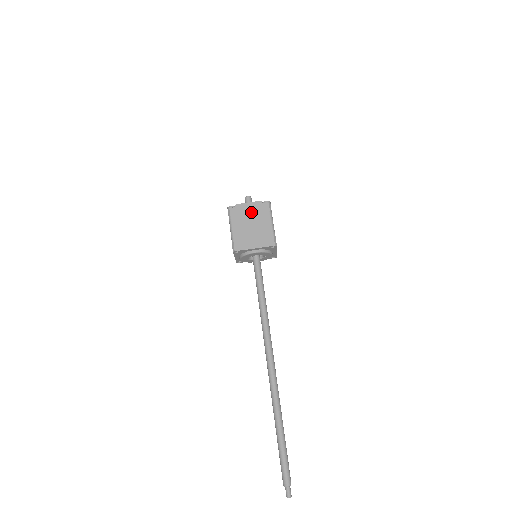
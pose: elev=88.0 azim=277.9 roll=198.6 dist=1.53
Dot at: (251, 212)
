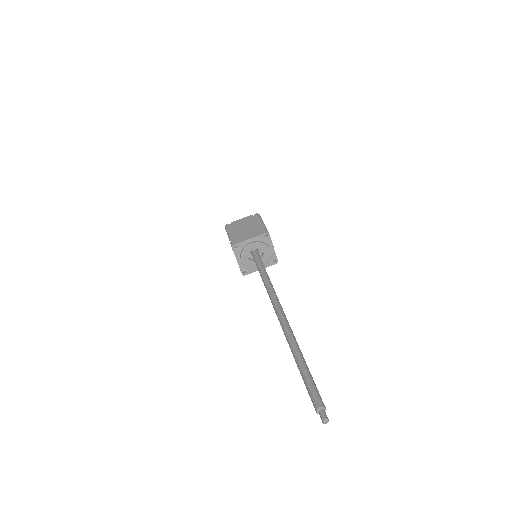
Dot at: (244, 222)
